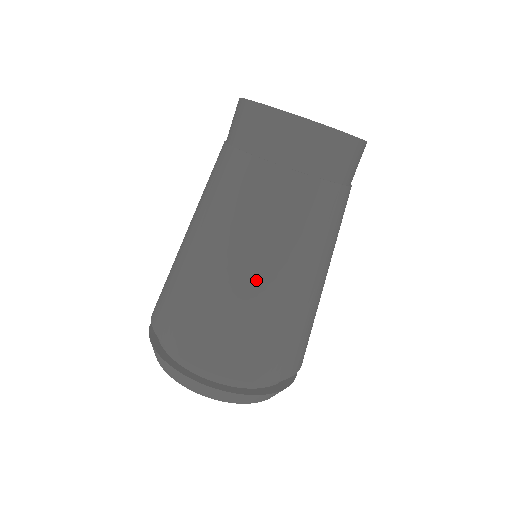
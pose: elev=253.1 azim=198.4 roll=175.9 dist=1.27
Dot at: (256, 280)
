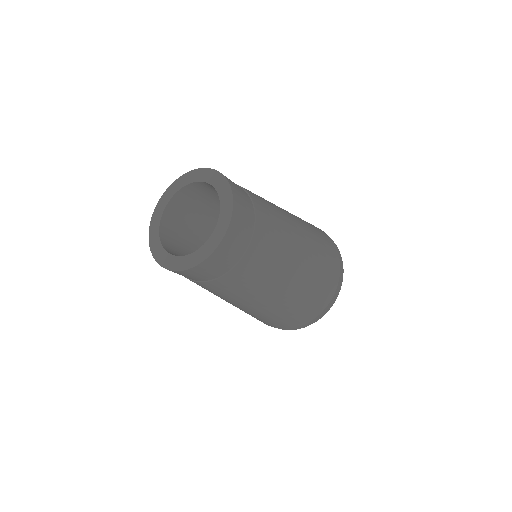
Dot at: (262, 307)
